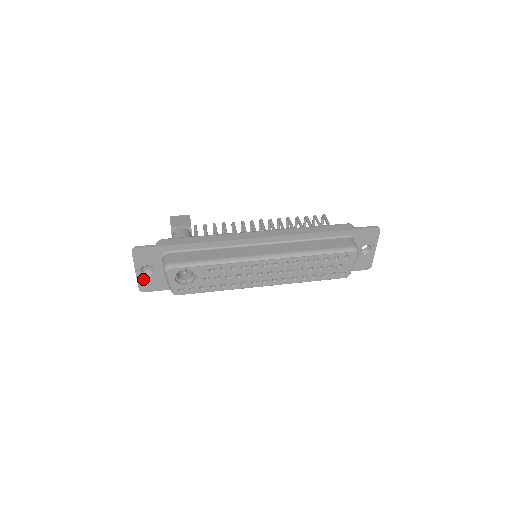
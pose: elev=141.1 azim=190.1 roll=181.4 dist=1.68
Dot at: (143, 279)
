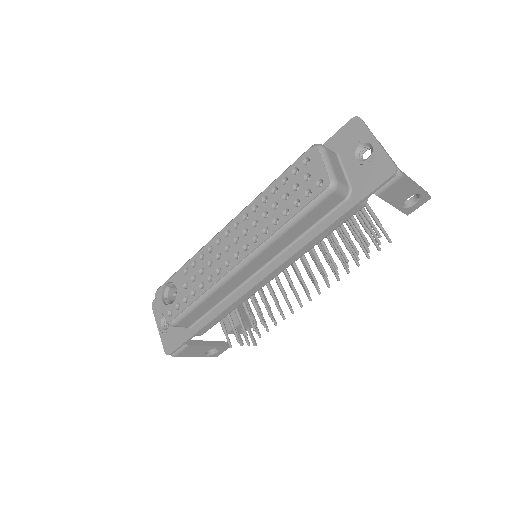
Dot at: (165, 336)
